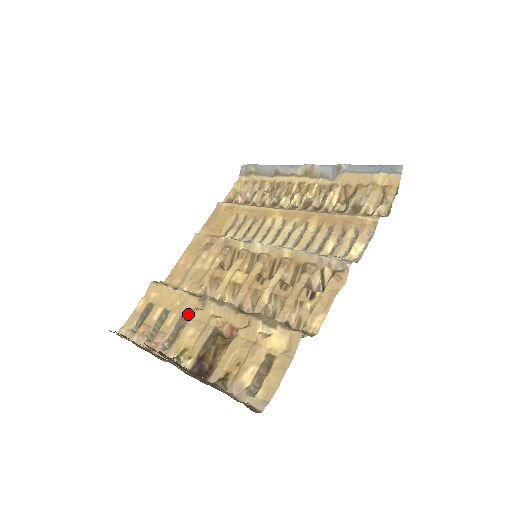
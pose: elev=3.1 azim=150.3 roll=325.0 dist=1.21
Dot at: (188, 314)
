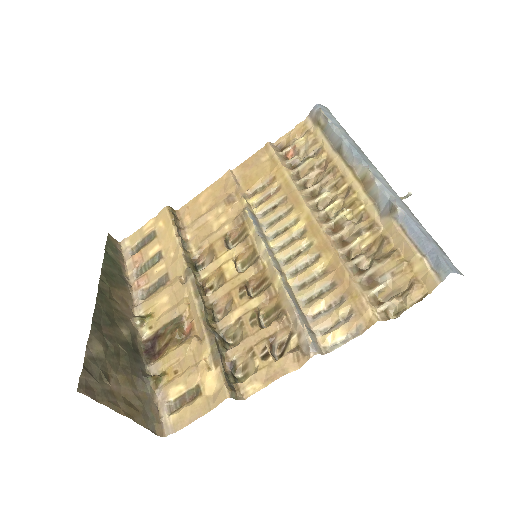
Dot at: (172, 276)
